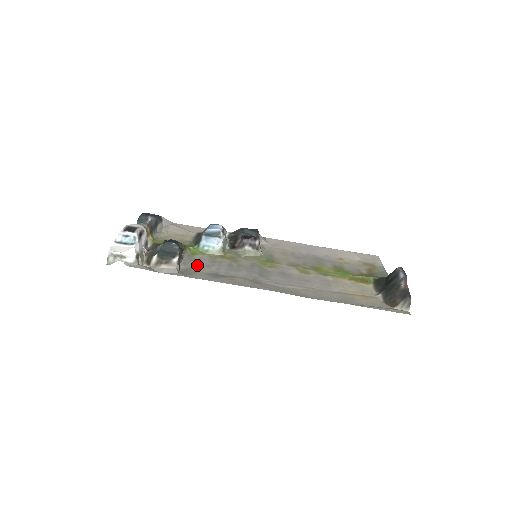
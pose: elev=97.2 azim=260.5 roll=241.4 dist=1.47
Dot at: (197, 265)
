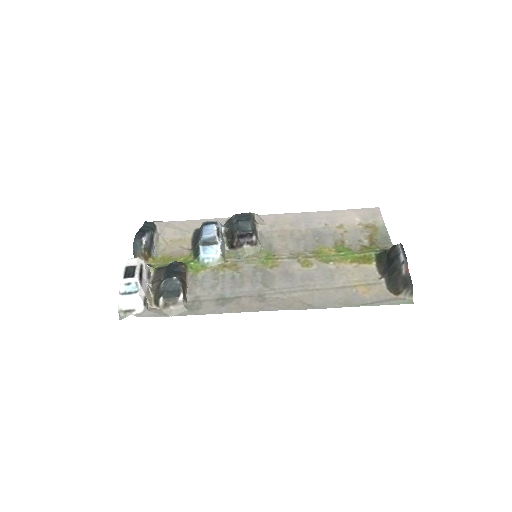
Dot at: (202, 289)
